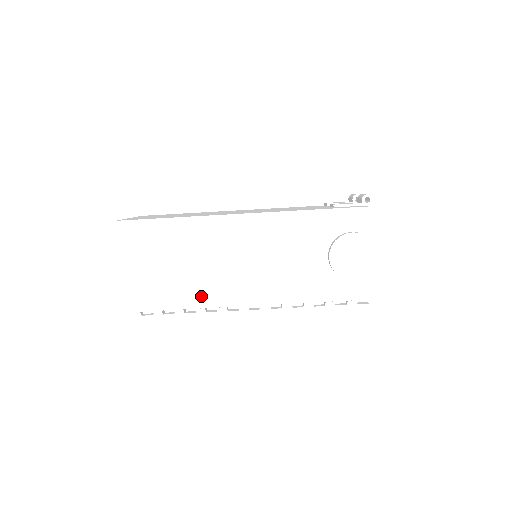
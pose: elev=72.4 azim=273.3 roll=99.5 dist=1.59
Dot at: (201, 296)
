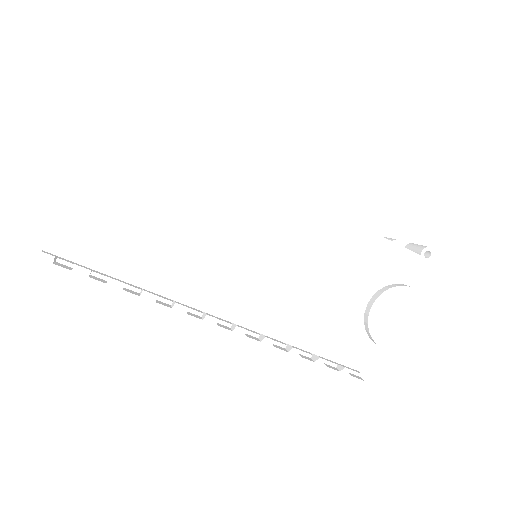
Dot at: (172, 278)
